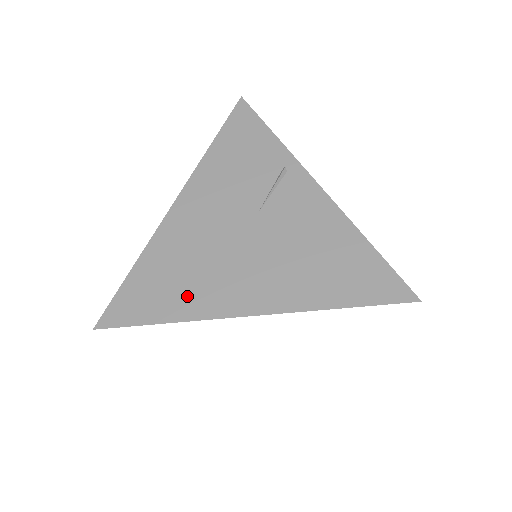
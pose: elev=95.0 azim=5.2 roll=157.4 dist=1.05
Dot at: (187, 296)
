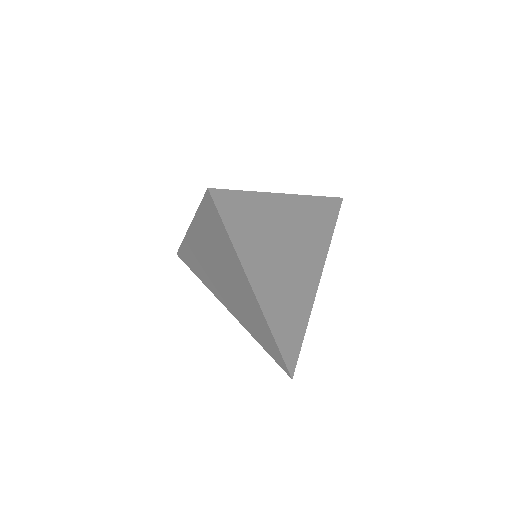
Dot at: occluded
